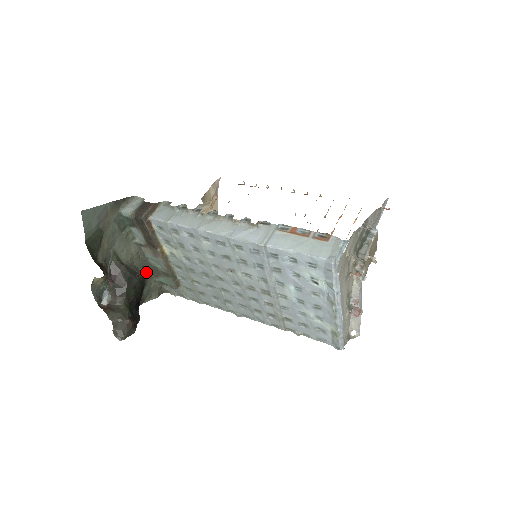
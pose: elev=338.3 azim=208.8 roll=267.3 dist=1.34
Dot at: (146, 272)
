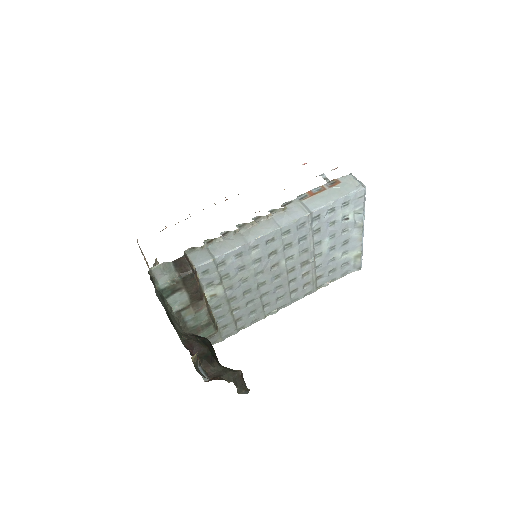
Dot at: occluded
